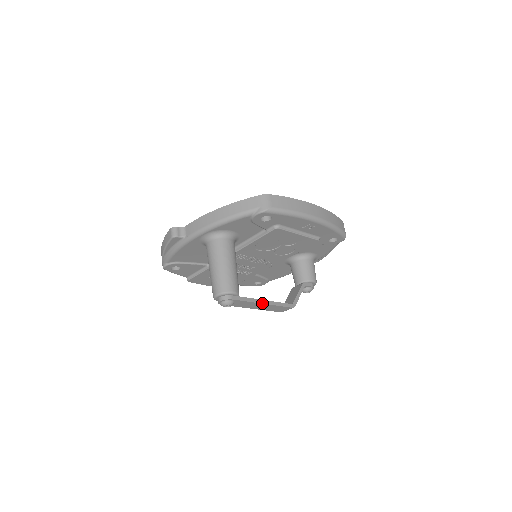
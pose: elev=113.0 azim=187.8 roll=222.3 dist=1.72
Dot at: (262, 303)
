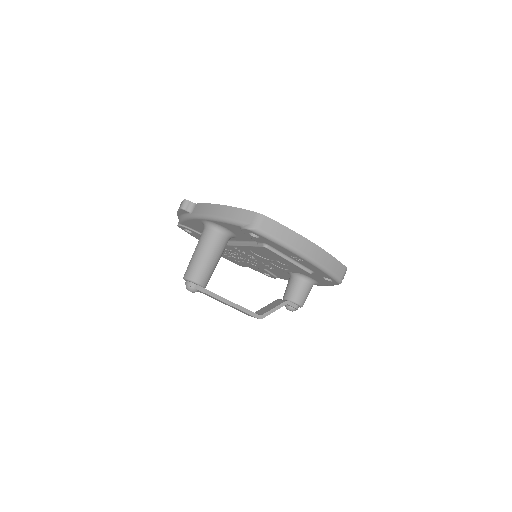
Dot at: (226, 303)
